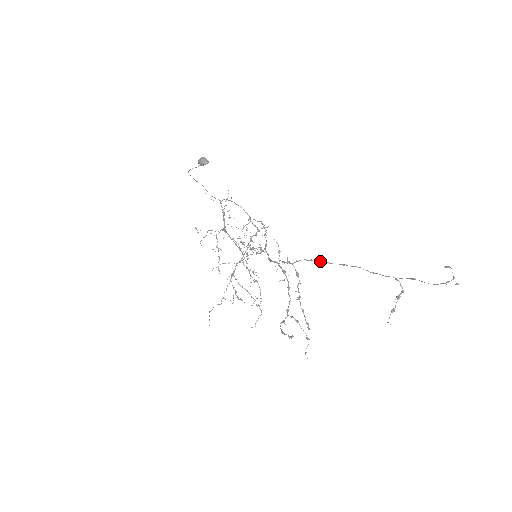
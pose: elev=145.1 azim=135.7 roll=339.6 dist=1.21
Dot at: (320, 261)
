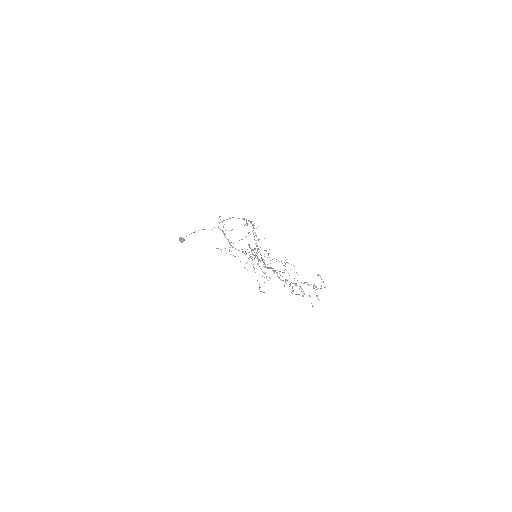
Dot at: occluded
